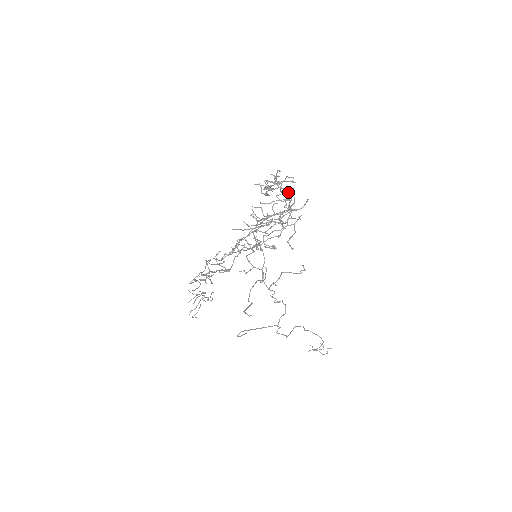
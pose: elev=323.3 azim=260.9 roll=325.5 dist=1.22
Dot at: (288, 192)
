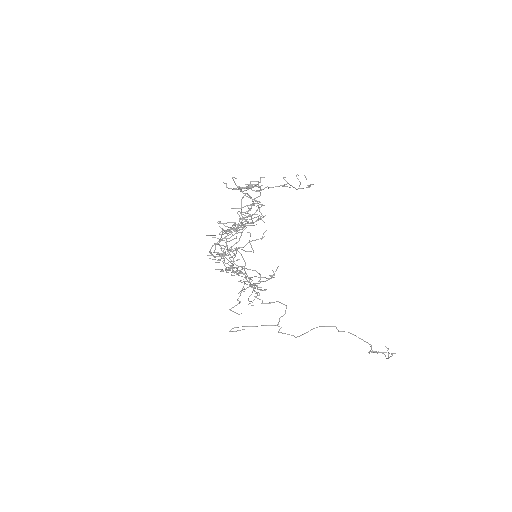
Dot at: (250, 197)
